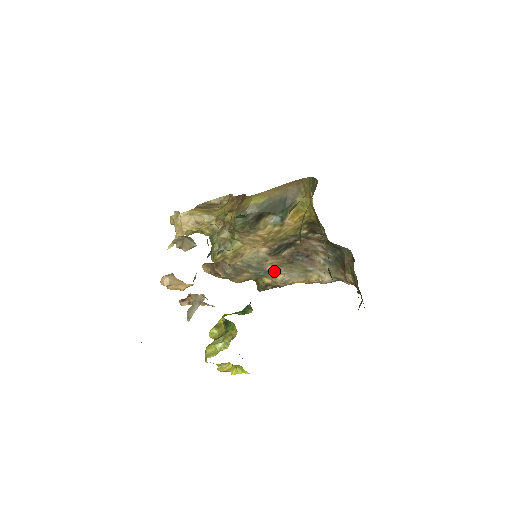
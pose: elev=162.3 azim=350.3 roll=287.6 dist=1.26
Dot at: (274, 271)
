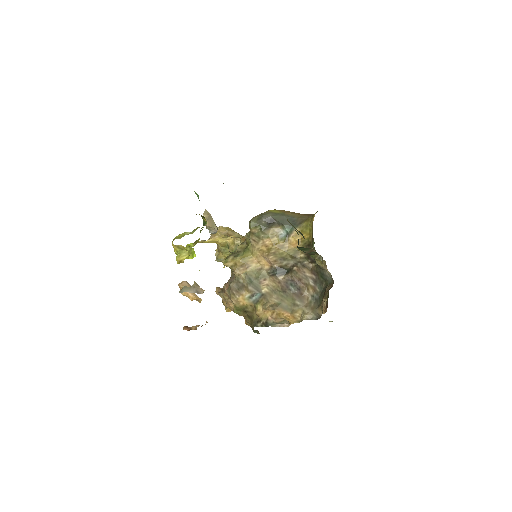
Dot at: (268, 296)
